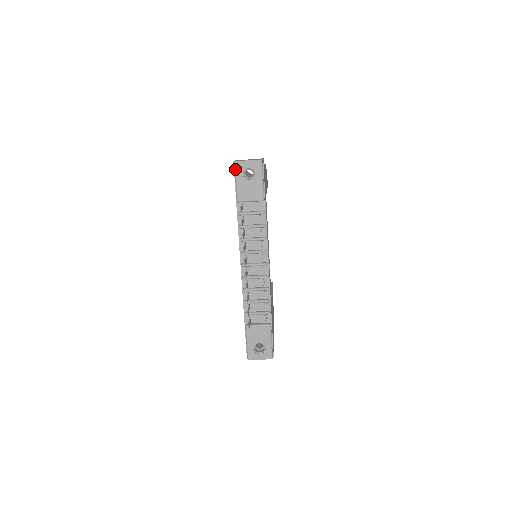
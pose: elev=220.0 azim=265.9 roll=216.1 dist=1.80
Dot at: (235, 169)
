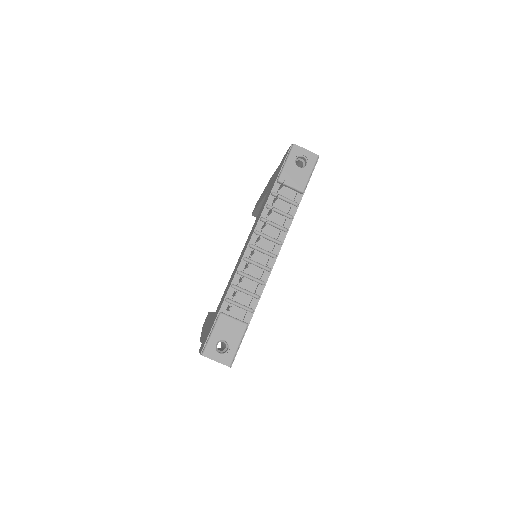
Dot at: (291, 150)
